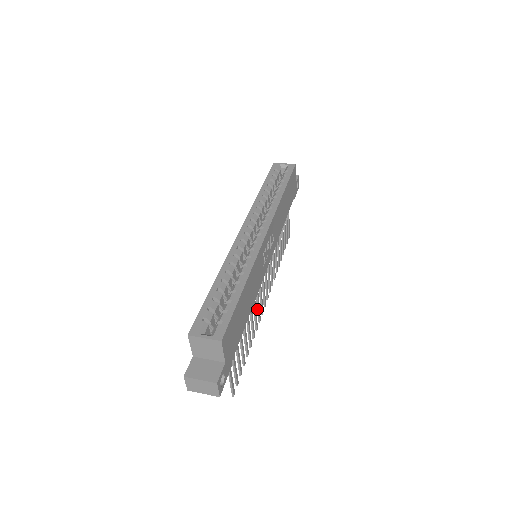
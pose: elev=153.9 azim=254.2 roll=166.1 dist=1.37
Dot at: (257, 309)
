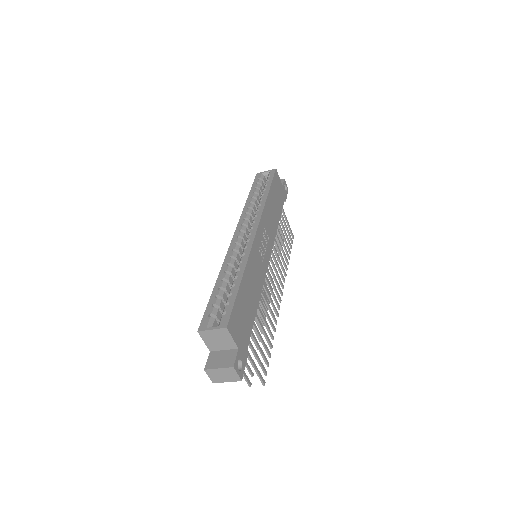
Dot at: (271, 304)
